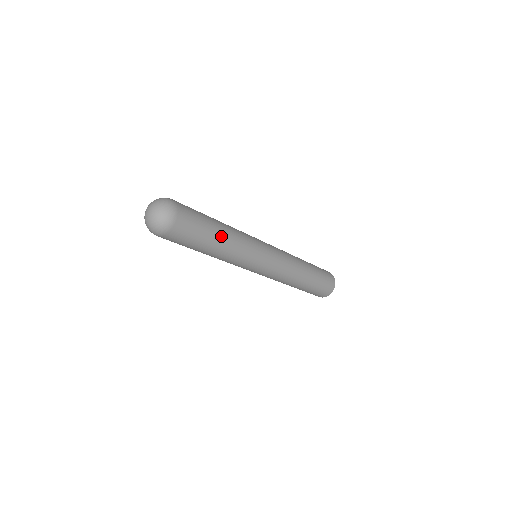
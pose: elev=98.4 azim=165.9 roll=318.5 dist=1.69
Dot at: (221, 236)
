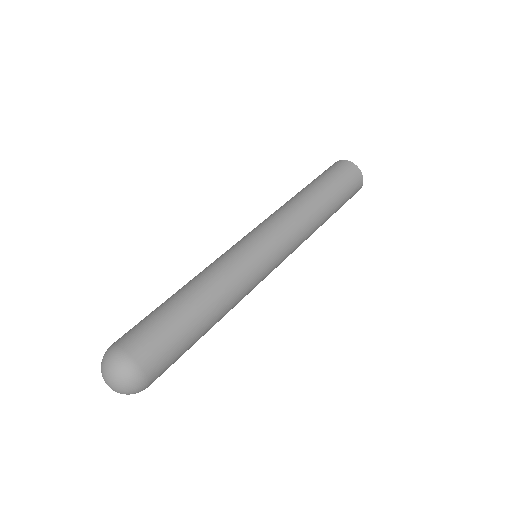
Dot at: (208, 319)
